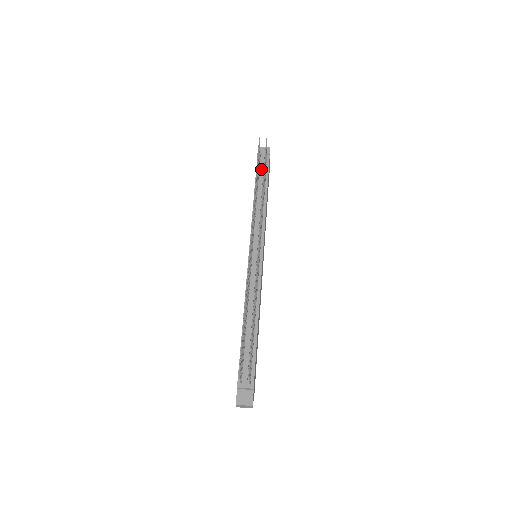
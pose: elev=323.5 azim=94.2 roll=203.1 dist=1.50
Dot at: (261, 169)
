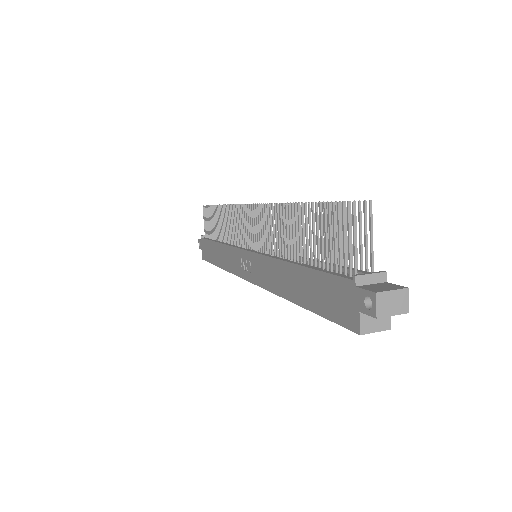
Dot at: occluded
